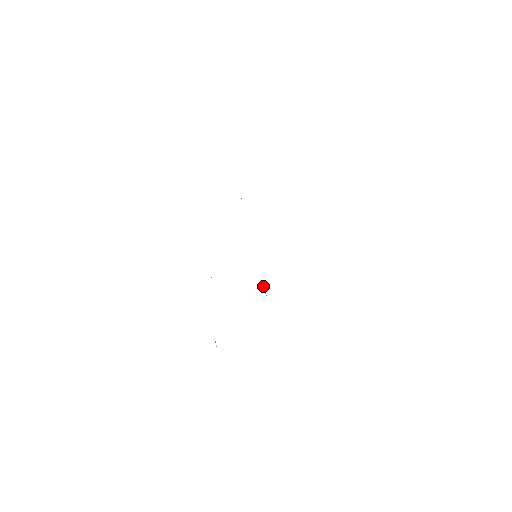
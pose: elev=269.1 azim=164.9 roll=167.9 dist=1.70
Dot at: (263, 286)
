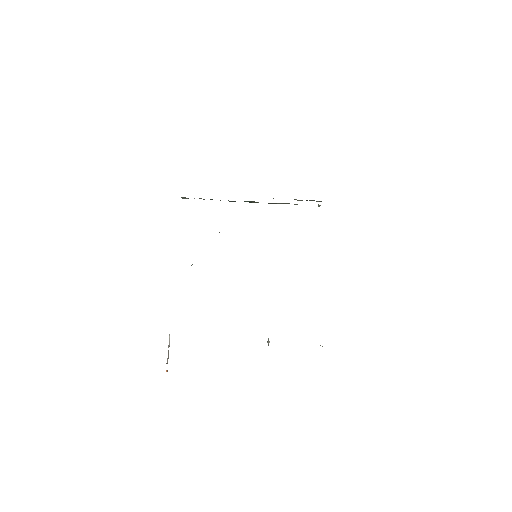
Dot at: (268, 339)
